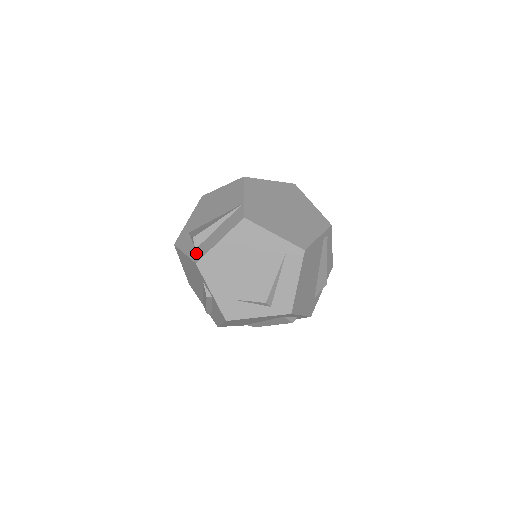
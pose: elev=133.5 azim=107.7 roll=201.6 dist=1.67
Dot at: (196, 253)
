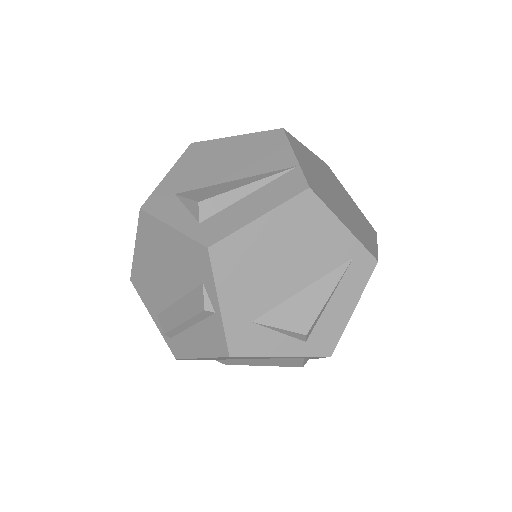
Dot at: (204, 230)
